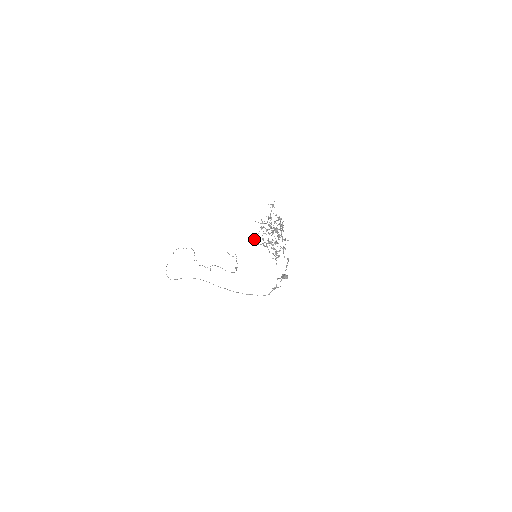
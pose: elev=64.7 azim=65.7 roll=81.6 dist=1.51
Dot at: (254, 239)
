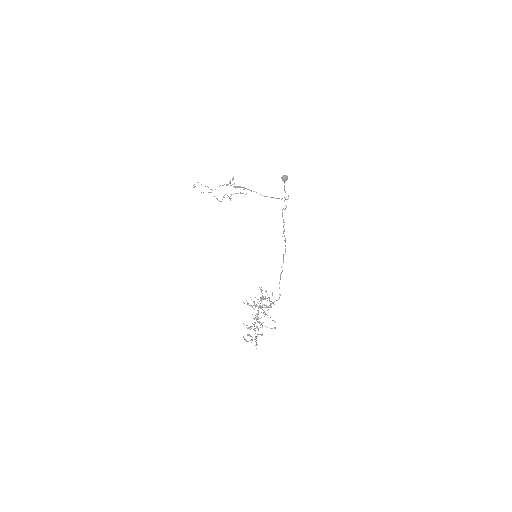
Dot at: occluded
